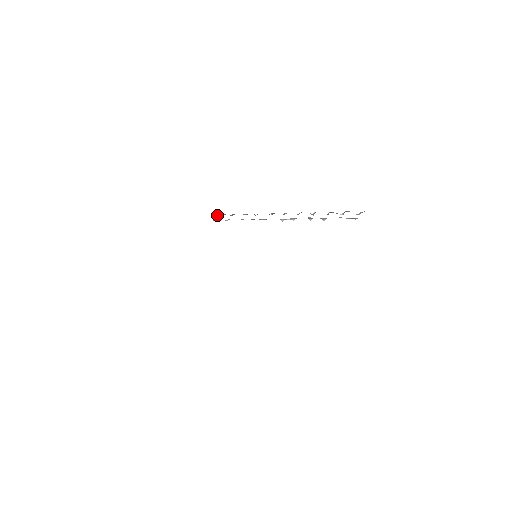
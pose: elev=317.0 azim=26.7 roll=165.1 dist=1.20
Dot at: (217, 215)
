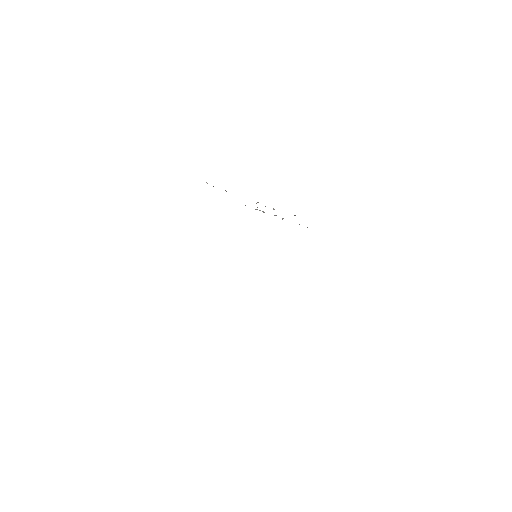
Dot at: occluded
